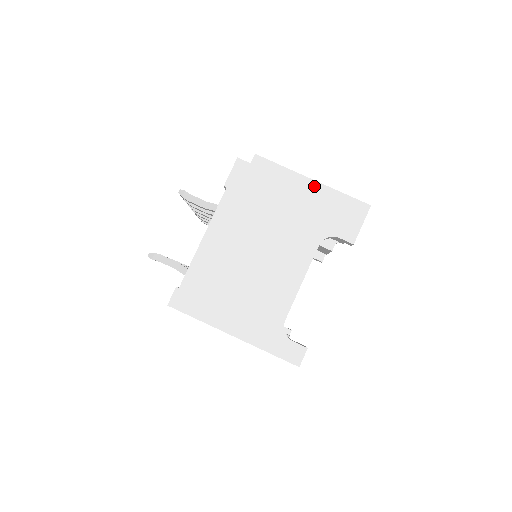
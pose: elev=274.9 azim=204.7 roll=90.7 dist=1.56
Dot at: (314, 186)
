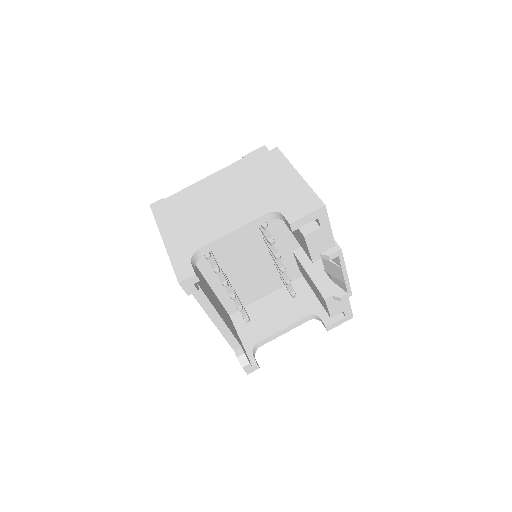
Dot at: (296, 178)
